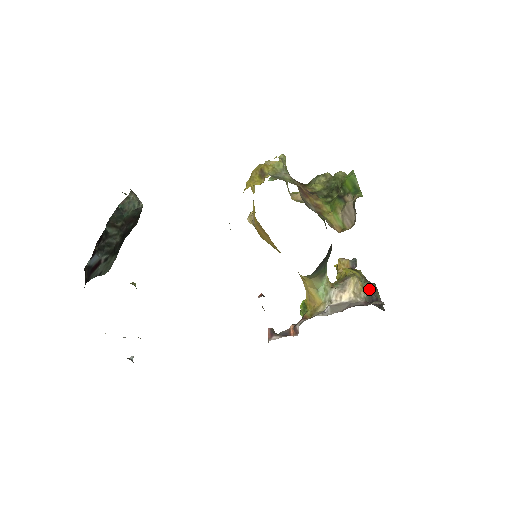
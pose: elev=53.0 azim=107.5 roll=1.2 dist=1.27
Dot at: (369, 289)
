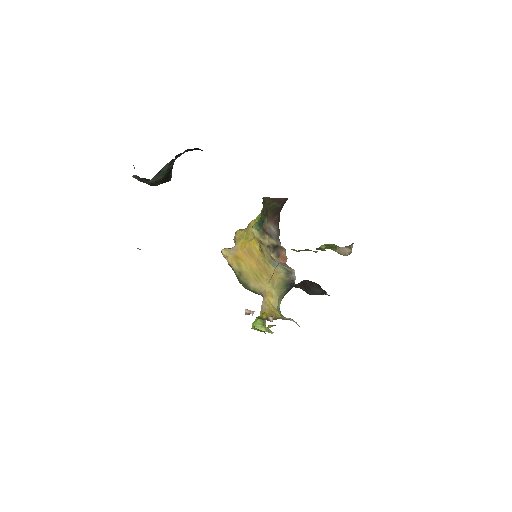
Dot at: occluded
